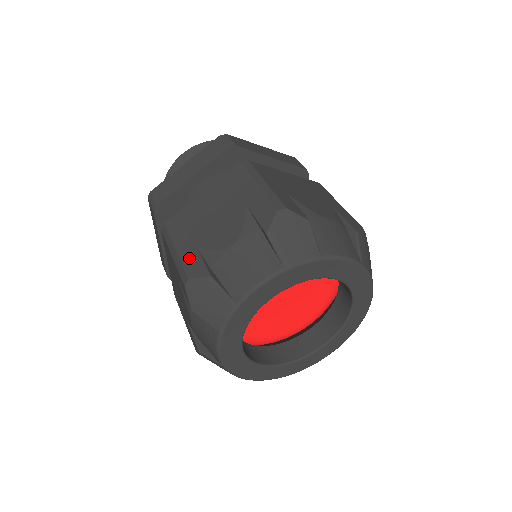
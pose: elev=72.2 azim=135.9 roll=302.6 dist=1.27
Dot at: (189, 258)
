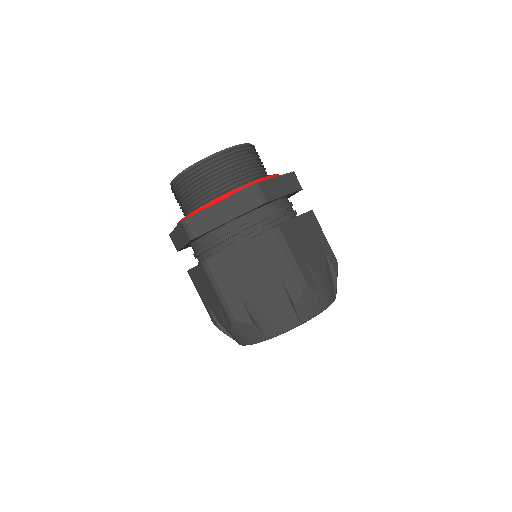
Dot at: (234, 304)
